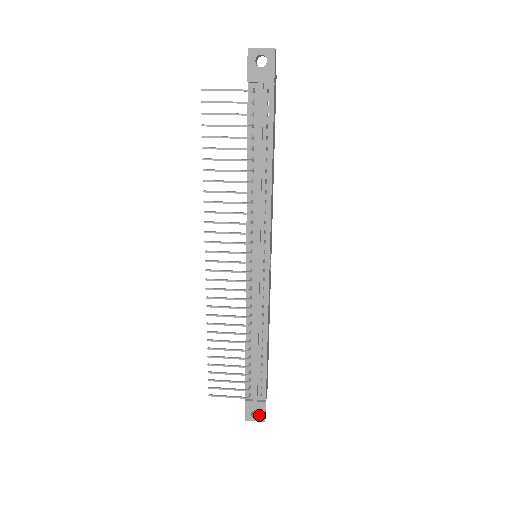
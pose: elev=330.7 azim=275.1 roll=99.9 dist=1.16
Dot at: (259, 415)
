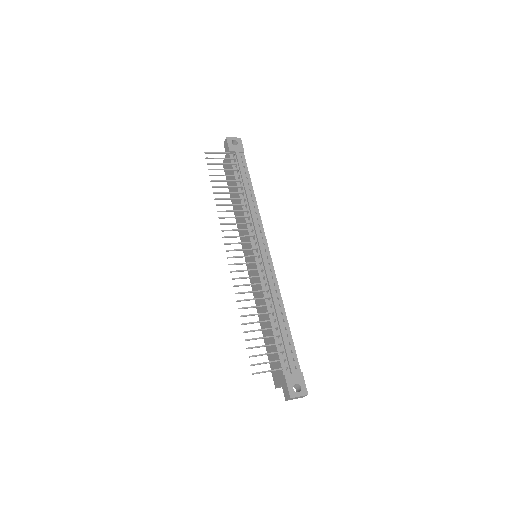
Dot at: (301, 388)
